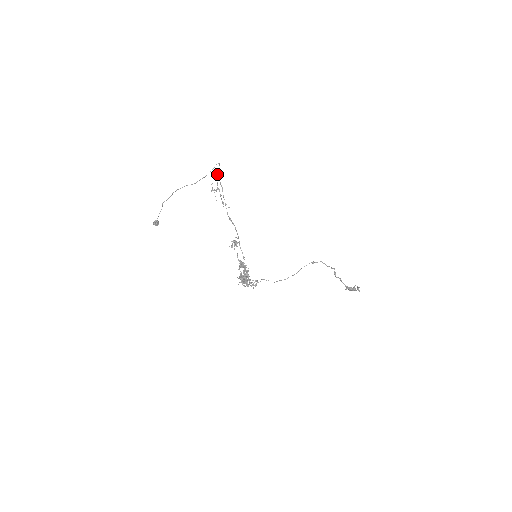
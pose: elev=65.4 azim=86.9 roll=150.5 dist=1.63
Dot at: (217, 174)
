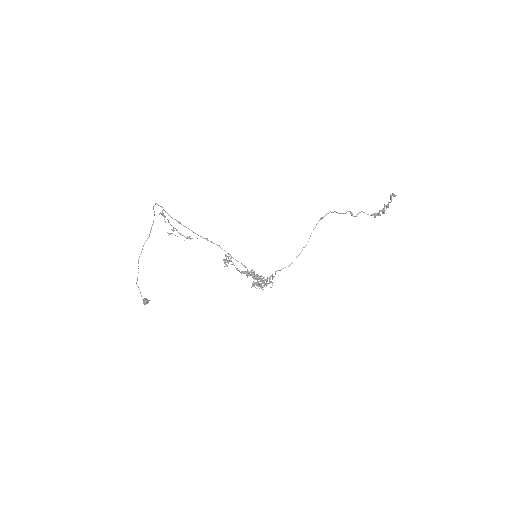
Dot at: (162, 212)
